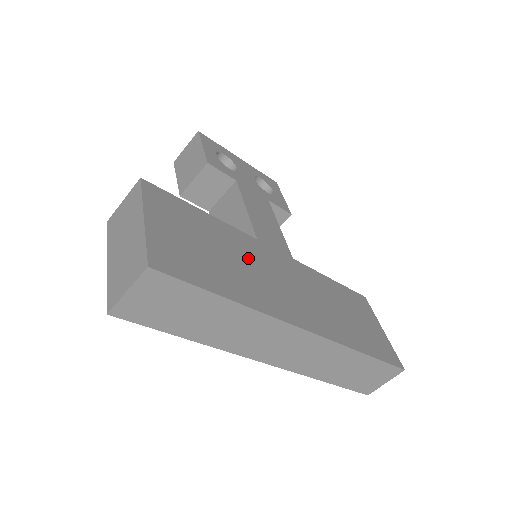
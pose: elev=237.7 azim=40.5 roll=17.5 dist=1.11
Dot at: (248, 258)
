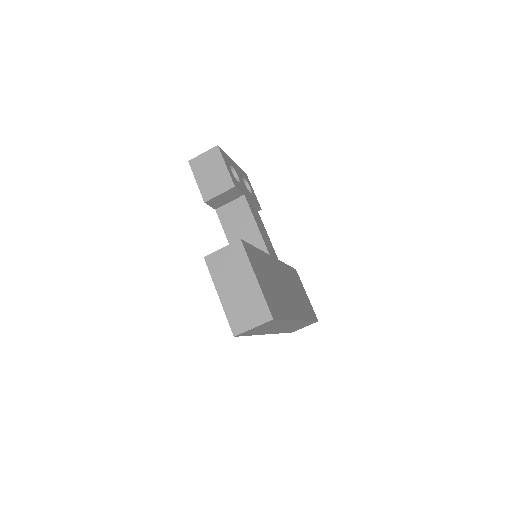
Dot at: (276, 277)
